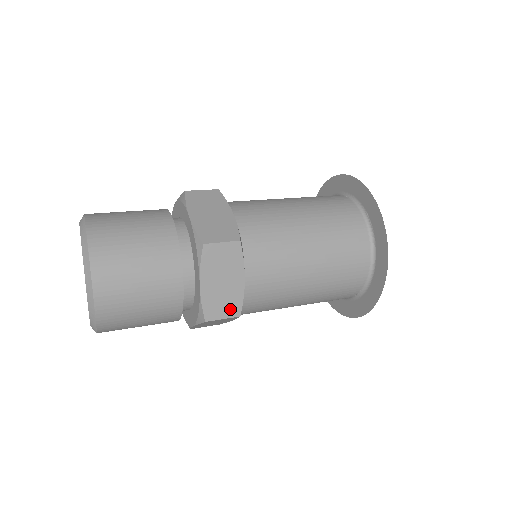
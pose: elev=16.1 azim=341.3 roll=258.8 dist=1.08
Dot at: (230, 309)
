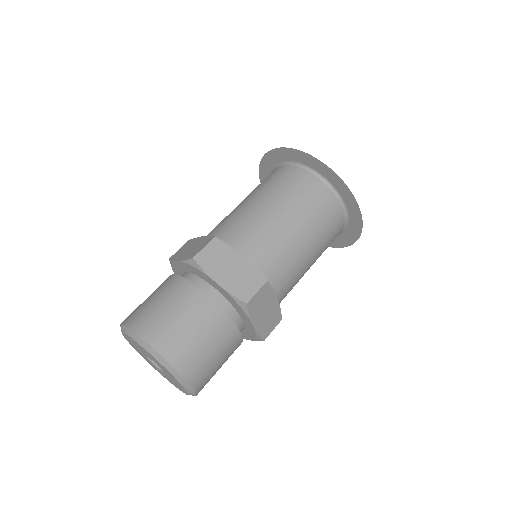
Dot at: (255, 282)
